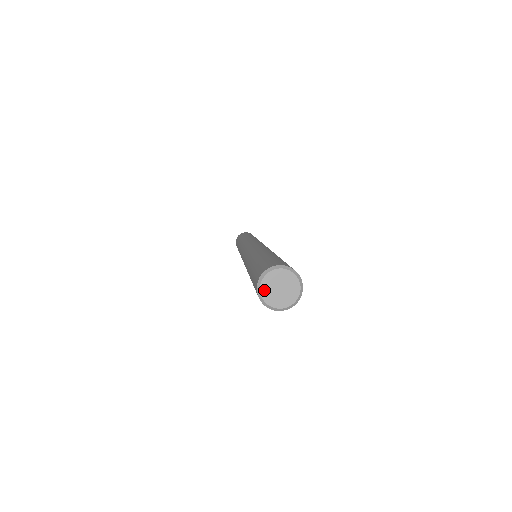
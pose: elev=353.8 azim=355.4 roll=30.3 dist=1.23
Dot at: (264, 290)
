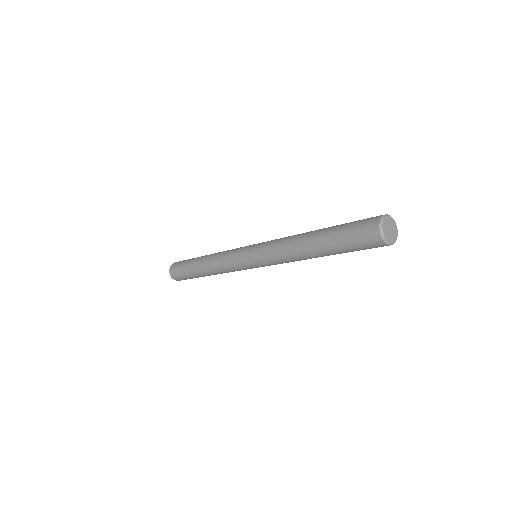
Dot at: (384, 229)
